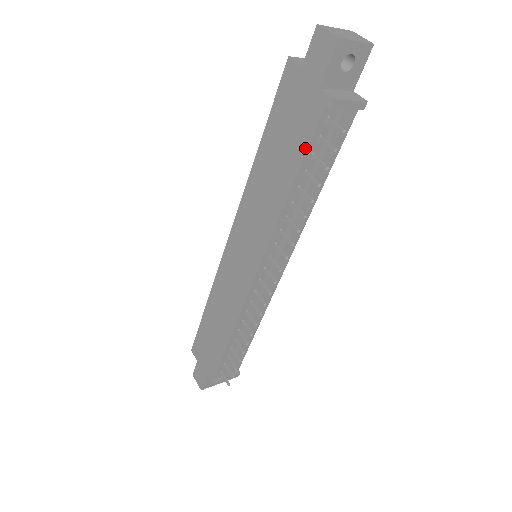
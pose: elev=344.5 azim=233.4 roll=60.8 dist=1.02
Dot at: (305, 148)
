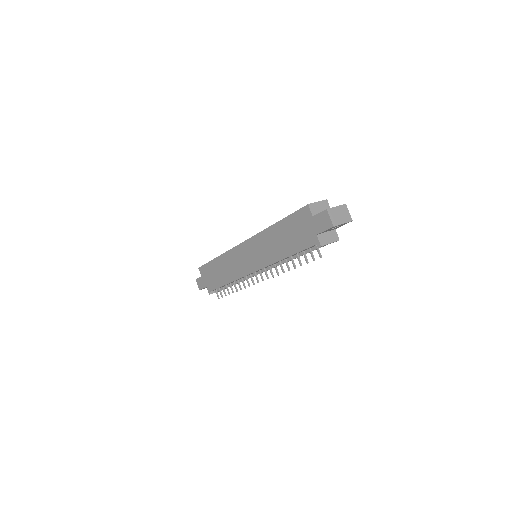
Dot at: (300, 250)
